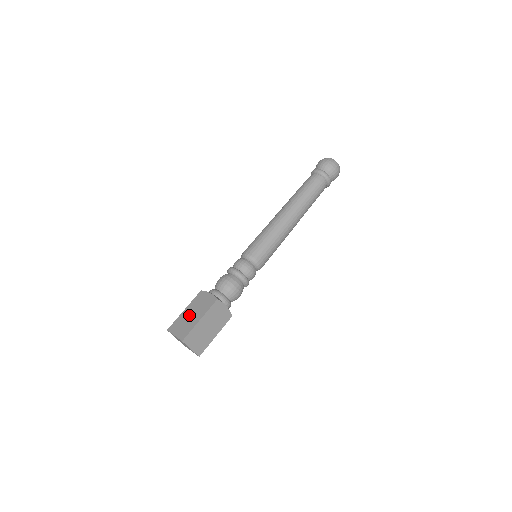
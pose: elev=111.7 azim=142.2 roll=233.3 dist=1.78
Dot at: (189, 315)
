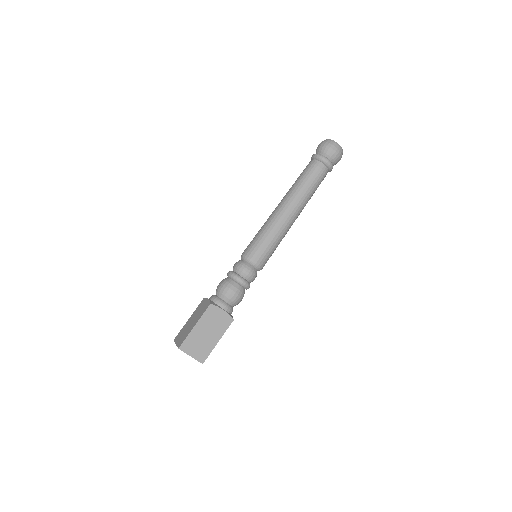
Dot at: (190, 323)
